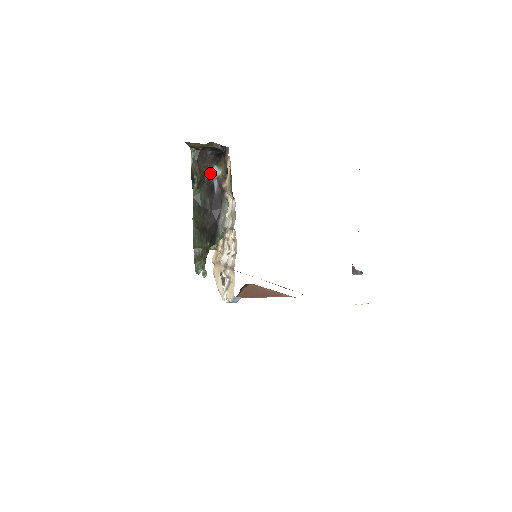
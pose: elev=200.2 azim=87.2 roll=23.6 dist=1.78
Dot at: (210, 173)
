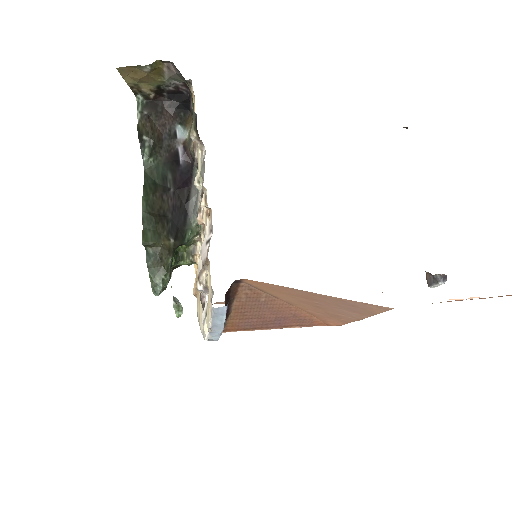
Dot at: (171, 135)
